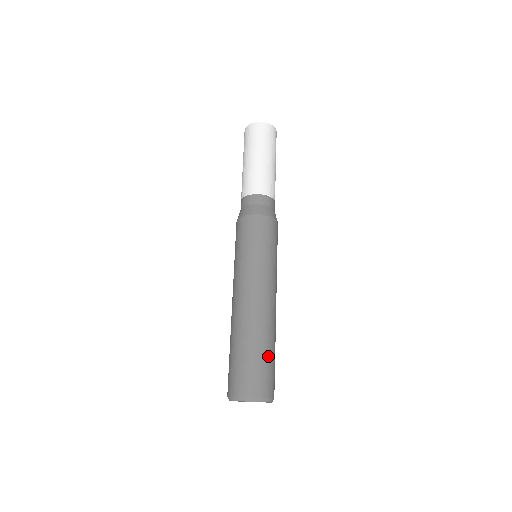
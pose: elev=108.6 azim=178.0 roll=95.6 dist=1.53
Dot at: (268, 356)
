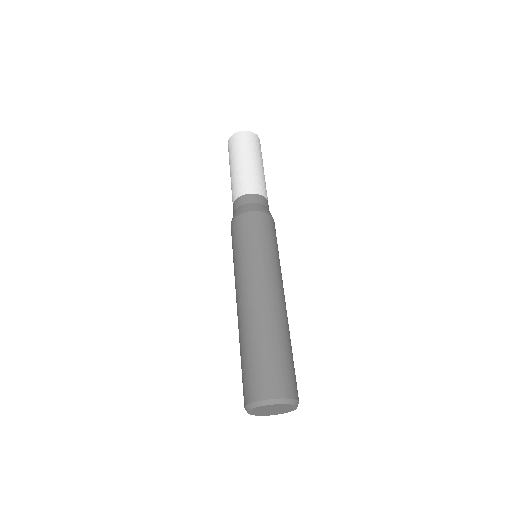
Dot at: occluded
